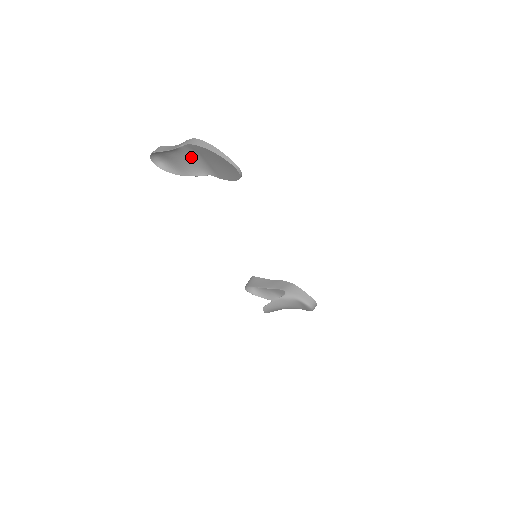
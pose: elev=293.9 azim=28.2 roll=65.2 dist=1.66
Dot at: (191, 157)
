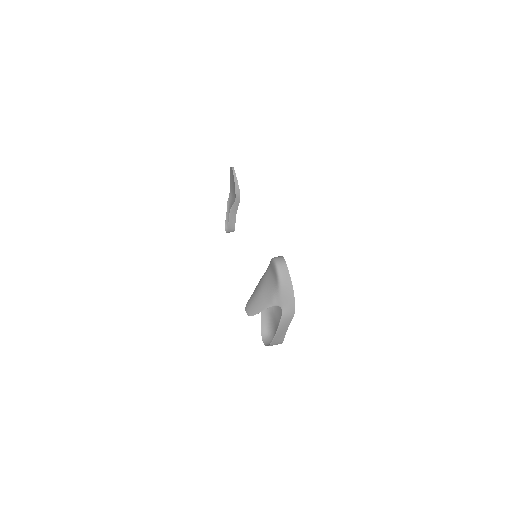
Dot at: (232, 201)
